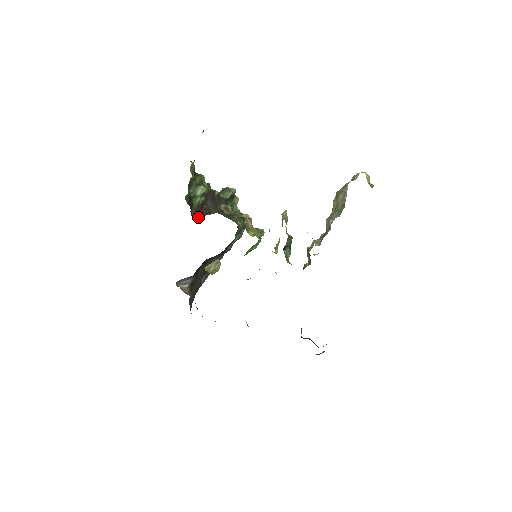
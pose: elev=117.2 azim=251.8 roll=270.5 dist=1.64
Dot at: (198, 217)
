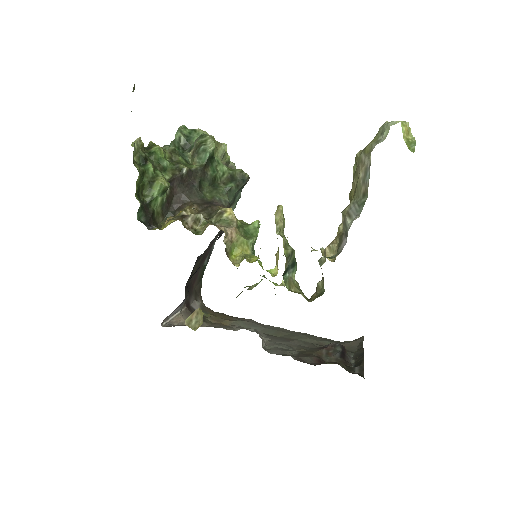
Dot at: occluded
